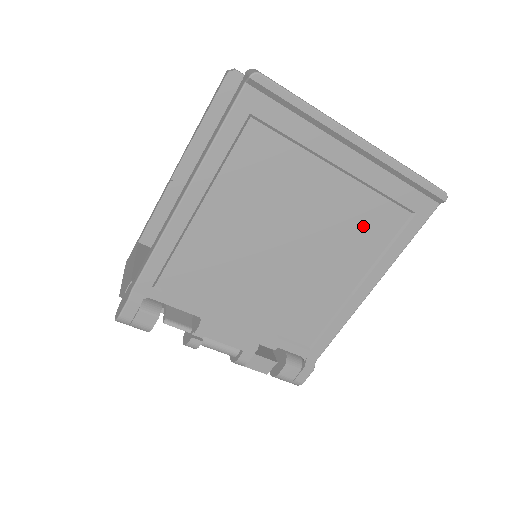
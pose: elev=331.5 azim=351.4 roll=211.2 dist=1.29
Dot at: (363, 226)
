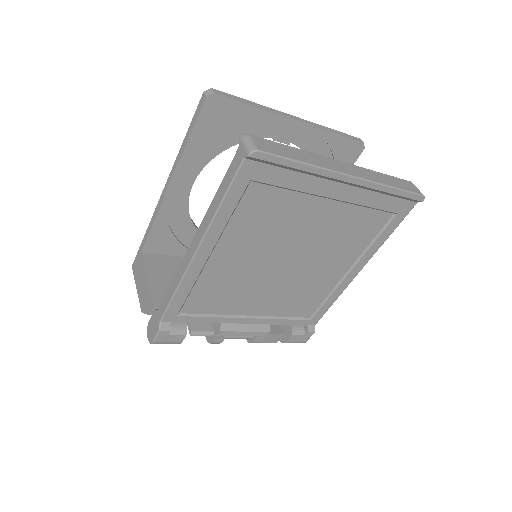
Dot at: (352, 232)
